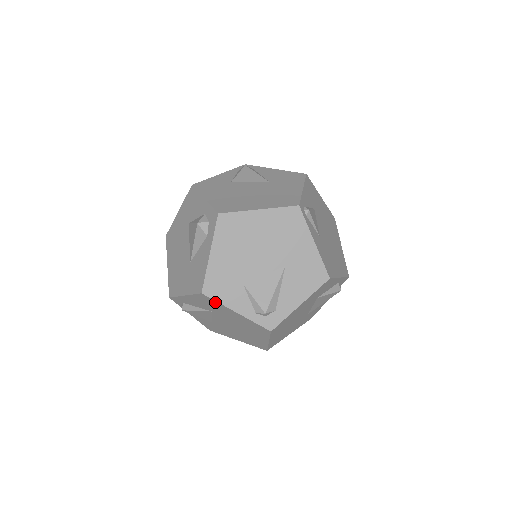
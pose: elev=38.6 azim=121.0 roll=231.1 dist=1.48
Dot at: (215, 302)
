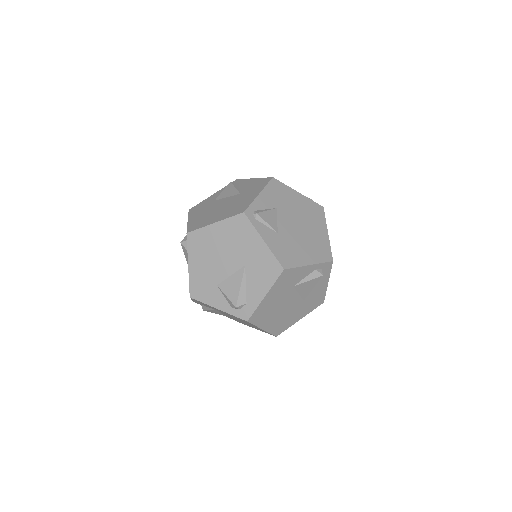
Dot at: occluded
